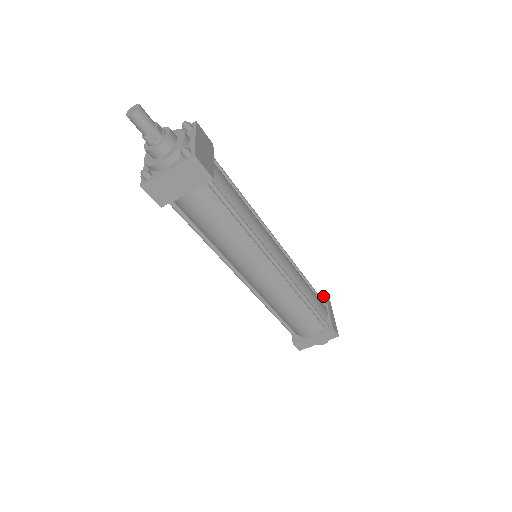
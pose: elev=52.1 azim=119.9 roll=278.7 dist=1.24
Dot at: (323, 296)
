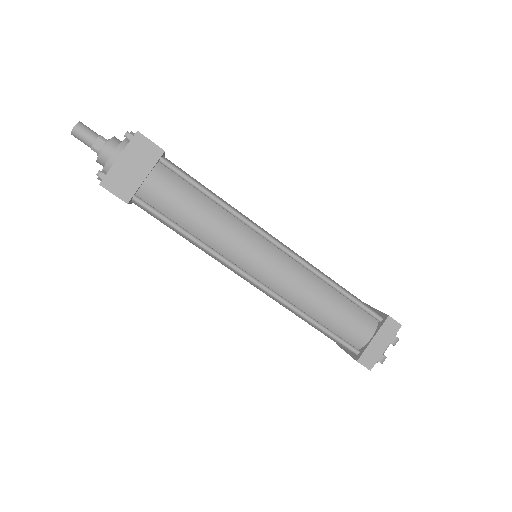
Dot at: (386, 316)
